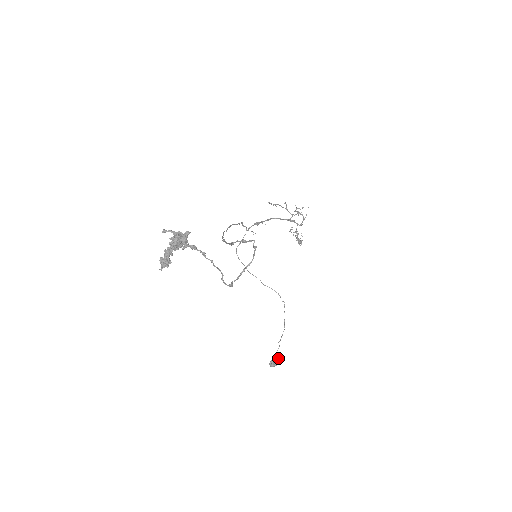
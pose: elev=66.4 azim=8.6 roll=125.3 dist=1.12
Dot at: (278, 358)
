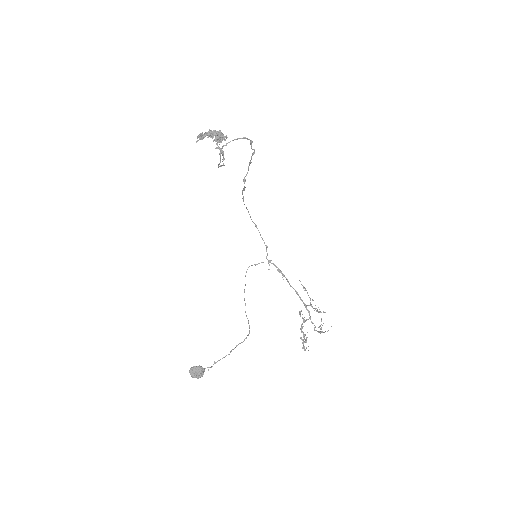
Dot at: (202, 368)
